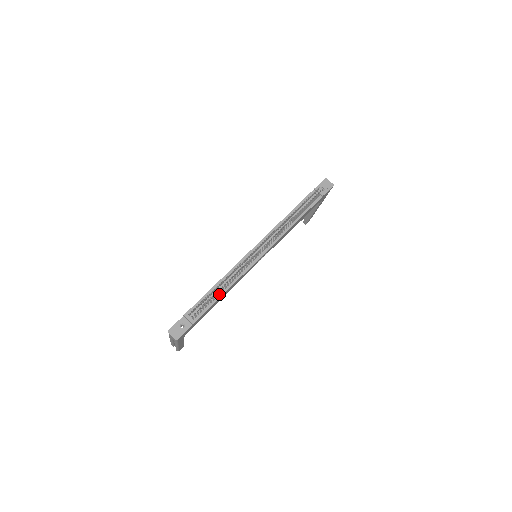
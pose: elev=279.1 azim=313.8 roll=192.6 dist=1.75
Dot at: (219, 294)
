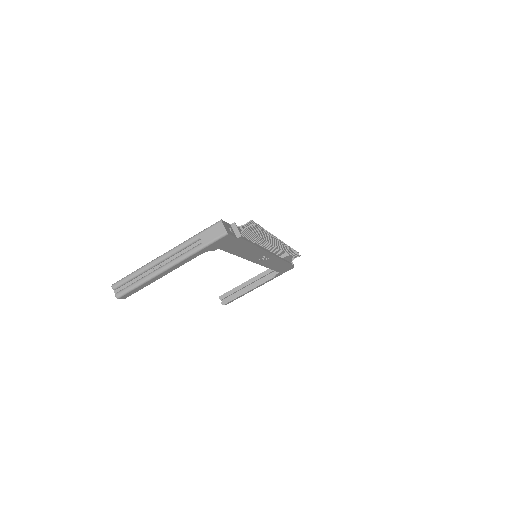
Dot at: (253, 241)
